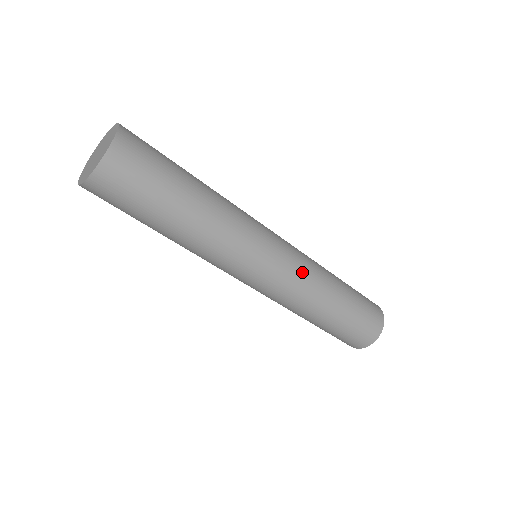
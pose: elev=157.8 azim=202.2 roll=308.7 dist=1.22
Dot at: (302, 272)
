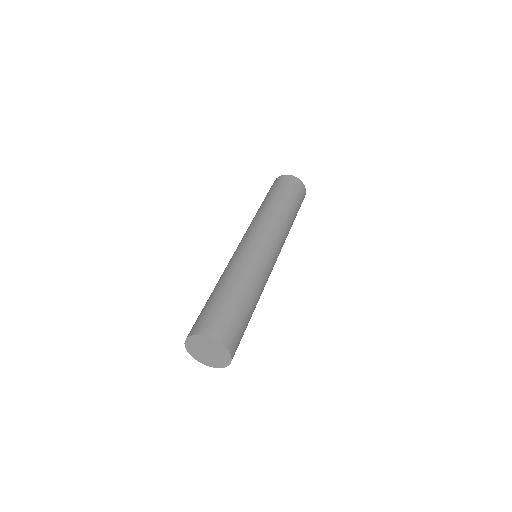
Dot at: (283, 240)
